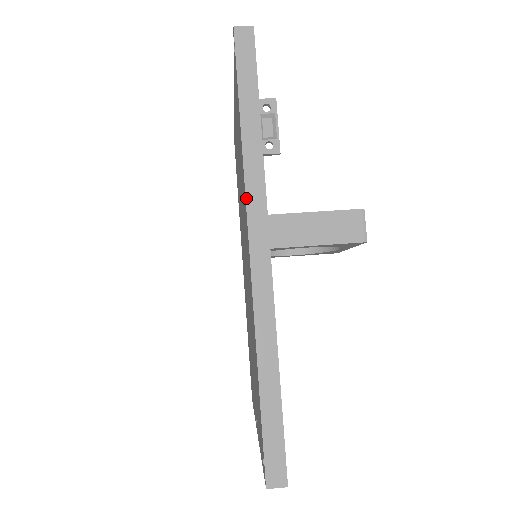
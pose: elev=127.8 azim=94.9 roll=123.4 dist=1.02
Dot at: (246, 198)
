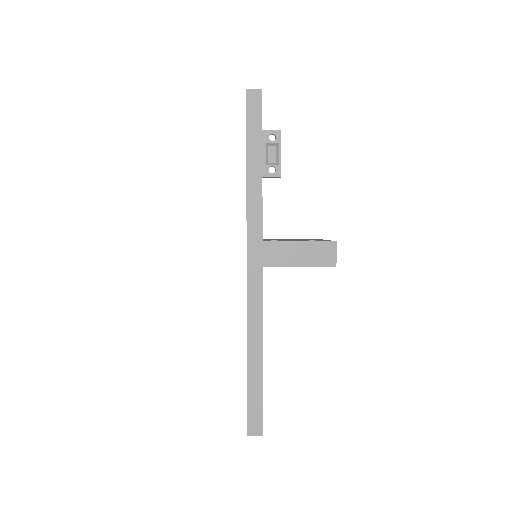
Dot at: (247, 228)
